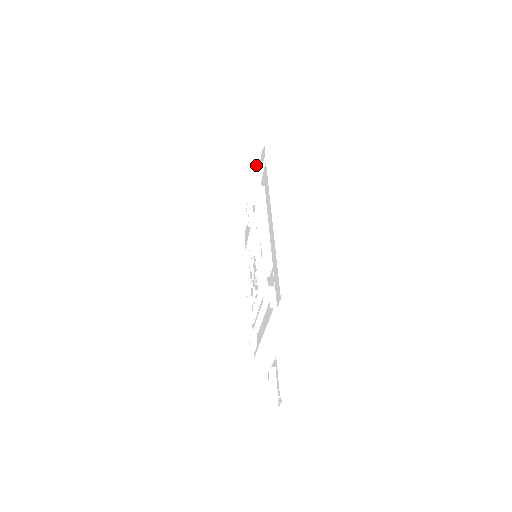
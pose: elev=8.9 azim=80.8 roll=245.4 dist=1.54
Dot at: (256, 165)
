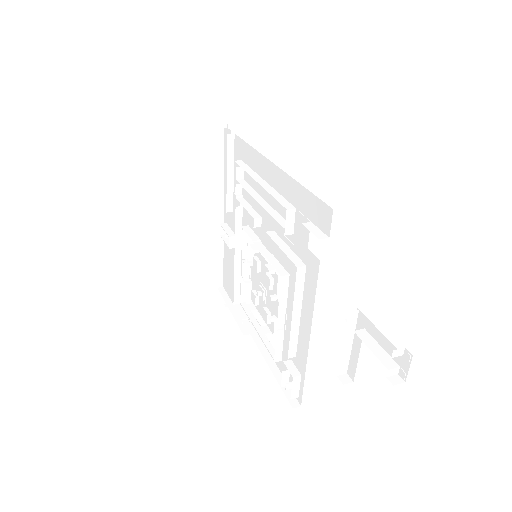
Dot at: (220, 163)
